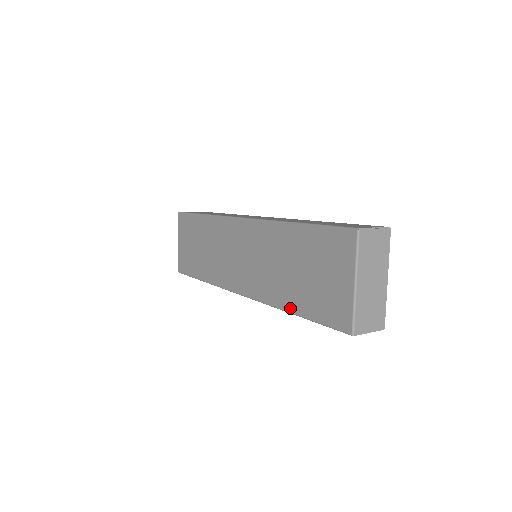
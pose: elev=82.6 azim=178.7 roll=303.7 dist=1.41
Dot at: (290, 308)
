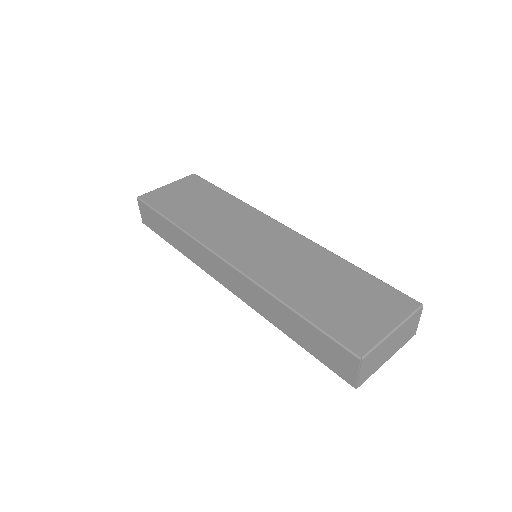
Dot at: (291, 302)
